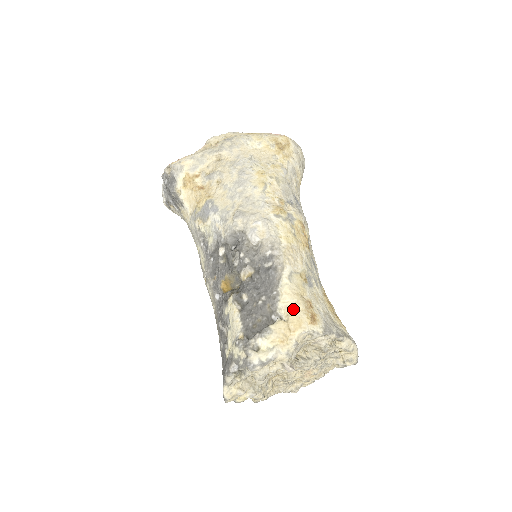
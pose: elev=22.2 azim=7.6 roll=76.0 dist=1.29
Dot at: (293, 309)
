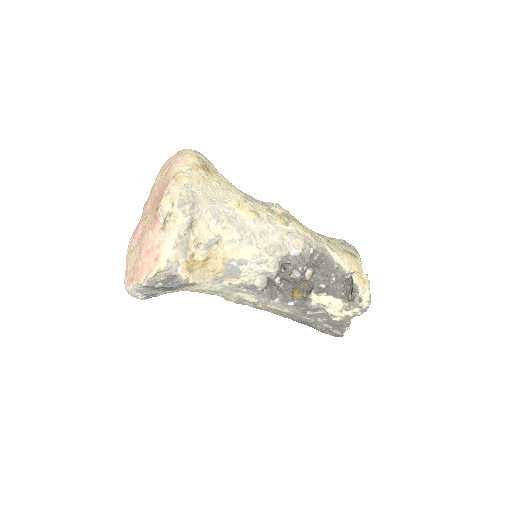
Dot at: (351, 263)
